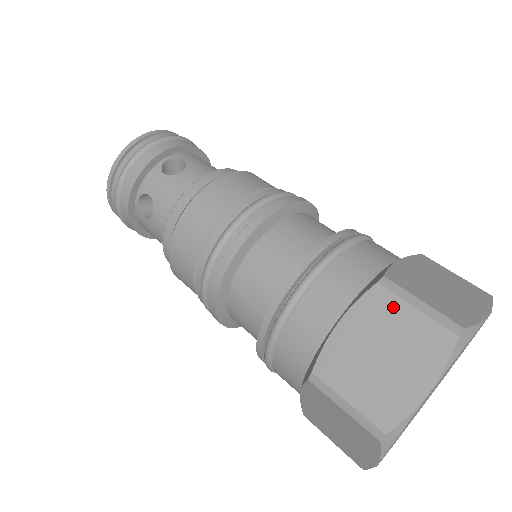
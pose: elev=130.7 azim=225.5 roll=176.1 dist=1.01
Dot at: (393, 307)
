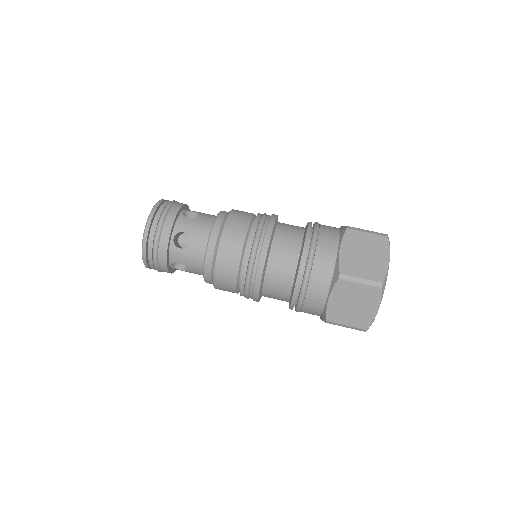
Dot at: (359, 235)
